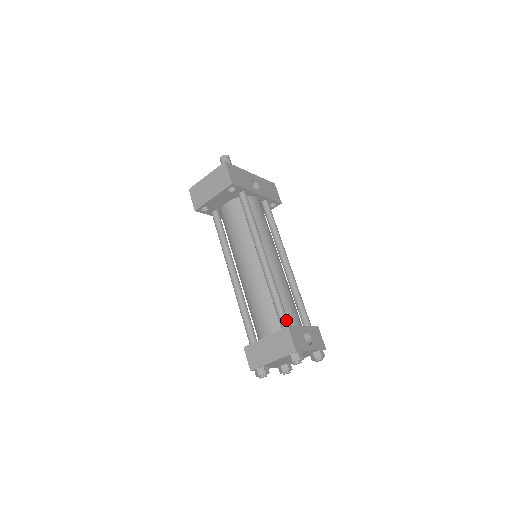
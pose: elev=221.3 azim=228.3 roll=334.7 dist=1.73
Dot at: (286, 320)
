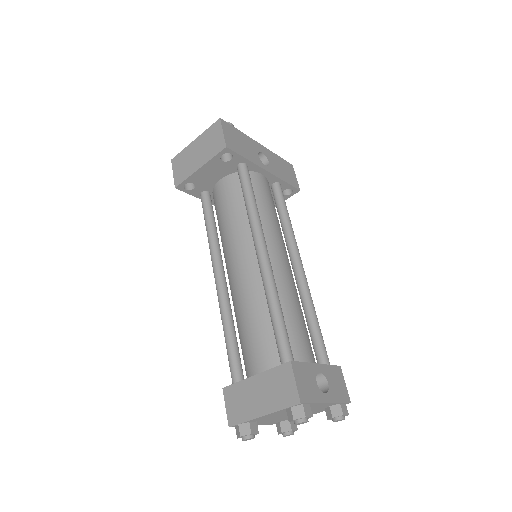
Dot at: (289, 350)
